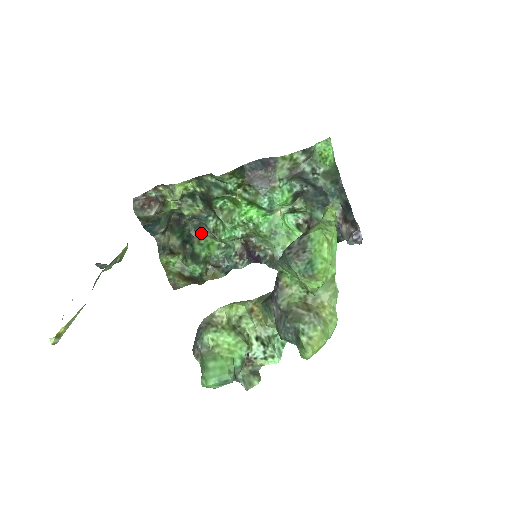
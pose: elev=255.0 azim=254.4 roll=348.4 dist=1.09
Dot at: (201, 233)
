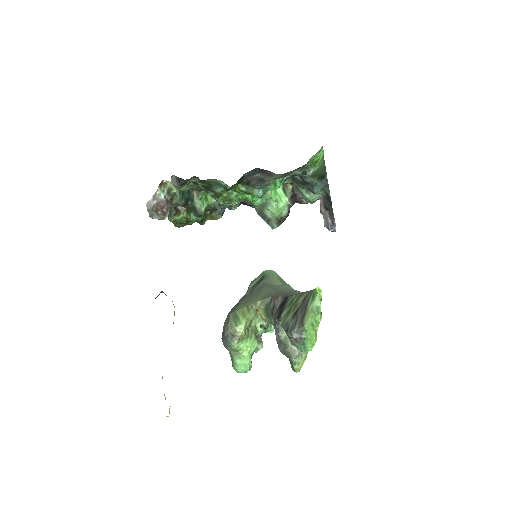
Dot at: occluded
